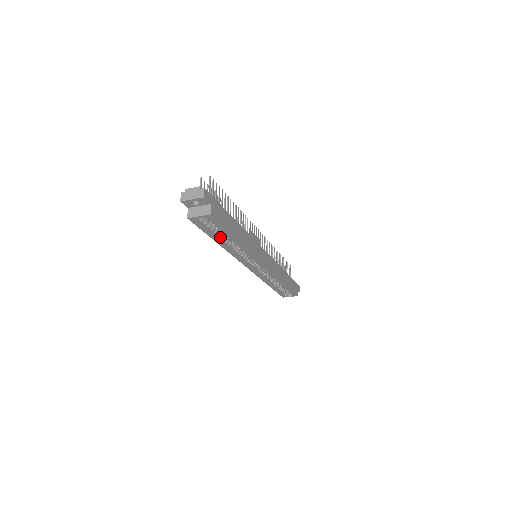
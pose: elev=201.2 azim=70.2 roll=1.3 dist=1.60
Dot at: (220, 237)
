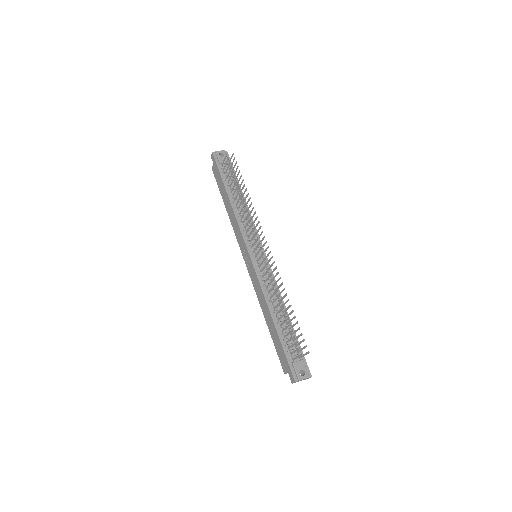
Dot at: occluded
